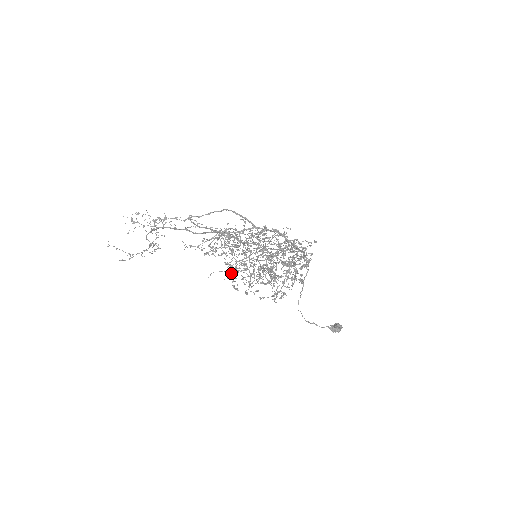
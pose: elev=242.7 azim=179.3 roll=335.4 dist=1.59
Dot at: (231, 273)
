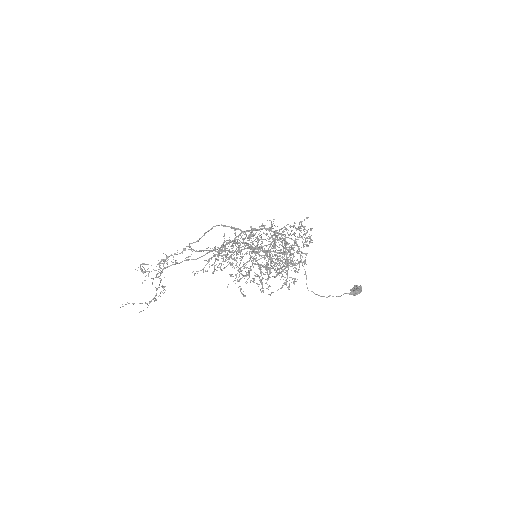
Dot at: (244, 278)
